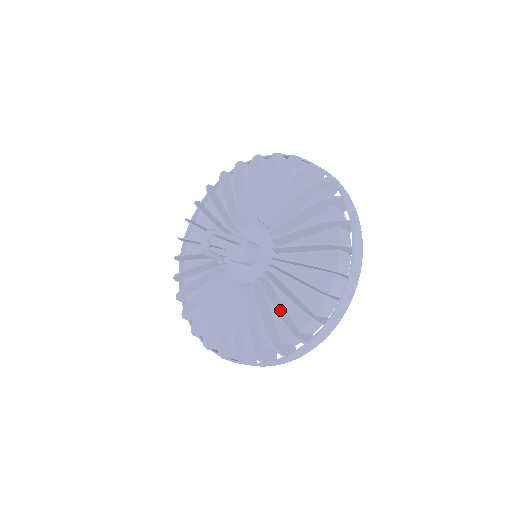
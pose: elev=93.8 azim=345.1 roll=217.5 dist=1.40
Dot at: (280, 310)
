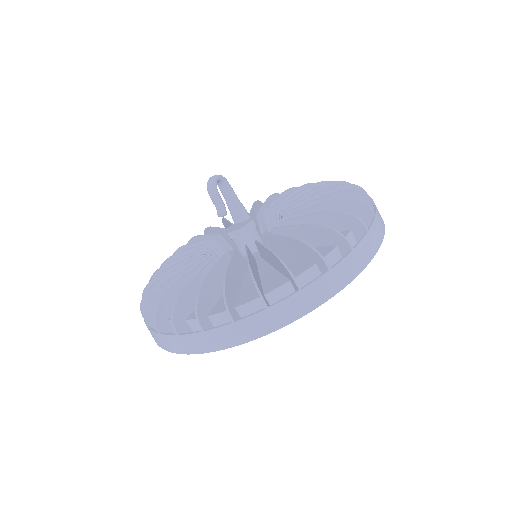
Dot at: (292, 245)
